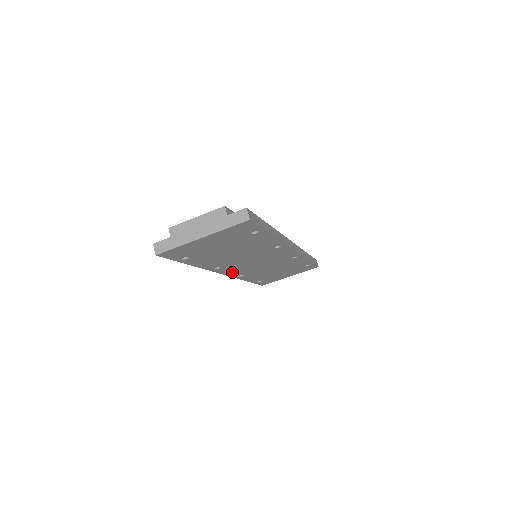
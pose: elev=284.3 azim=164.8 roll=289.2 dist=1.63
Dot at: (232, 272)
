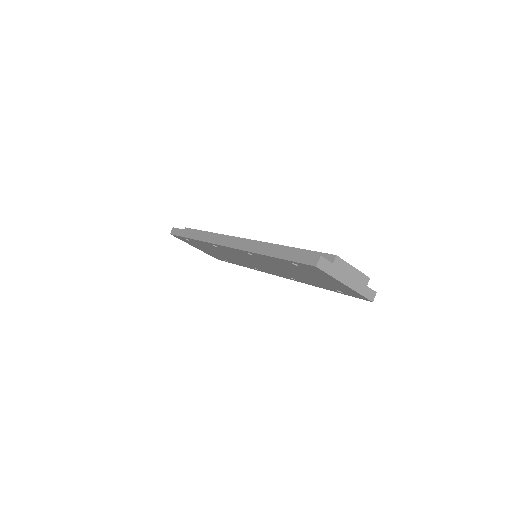
Dot at: (230, 249)
